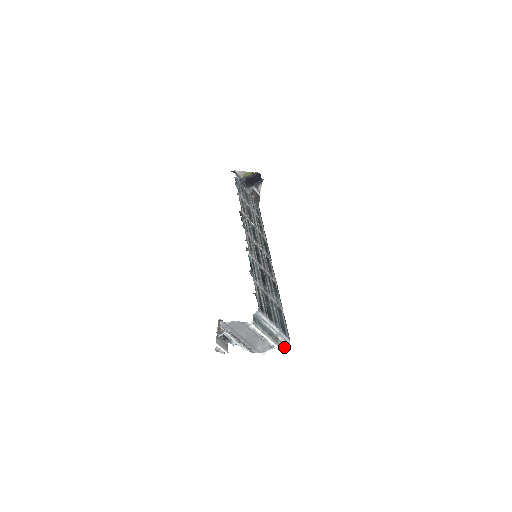
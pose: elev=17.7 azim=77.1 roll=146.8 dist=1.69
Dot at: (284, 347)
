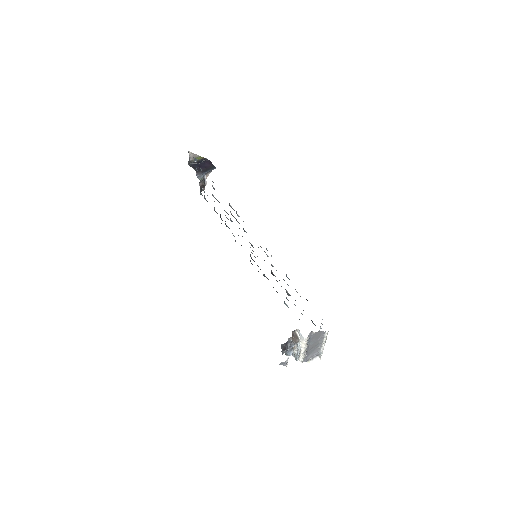
Dot at: occluded
